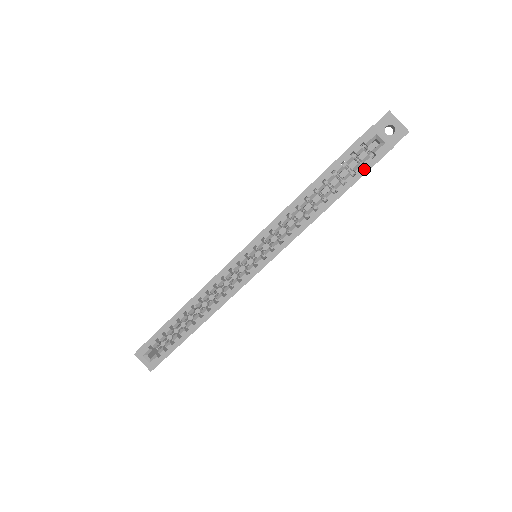
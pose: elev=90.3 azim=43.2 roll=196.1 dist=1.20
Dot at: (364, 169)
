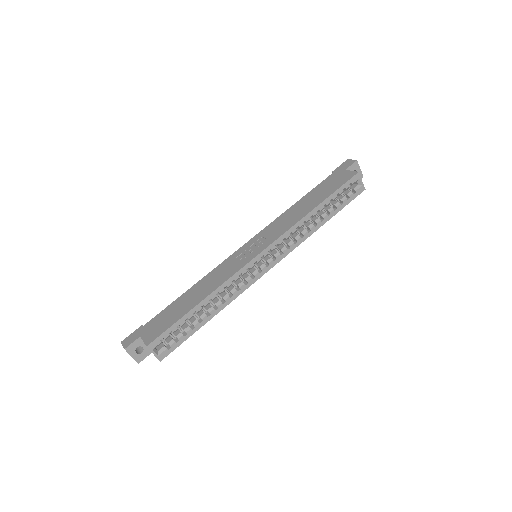
Dot at: (348, 201)
